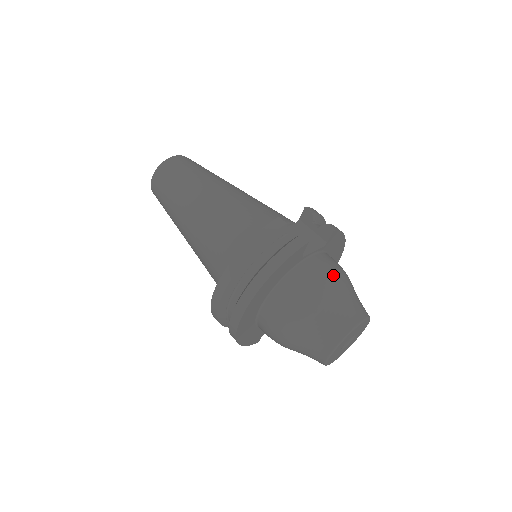
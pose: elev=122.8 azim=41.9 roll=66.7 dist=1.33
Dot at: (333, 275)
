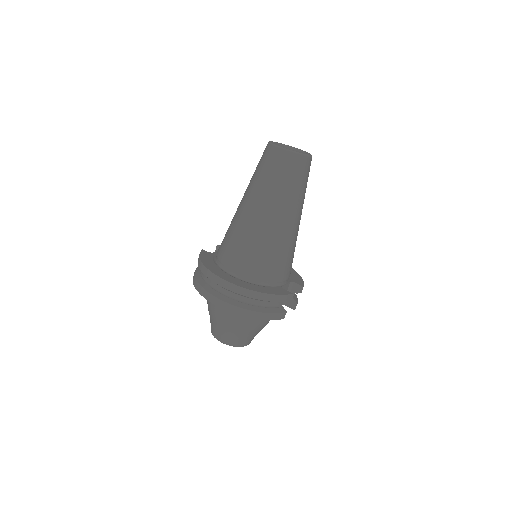
Dot at: occluded
